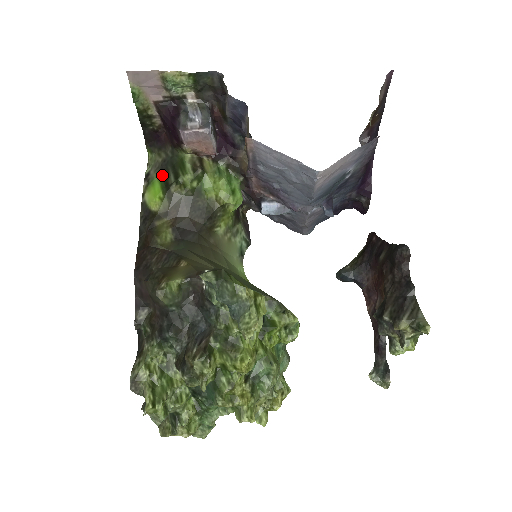
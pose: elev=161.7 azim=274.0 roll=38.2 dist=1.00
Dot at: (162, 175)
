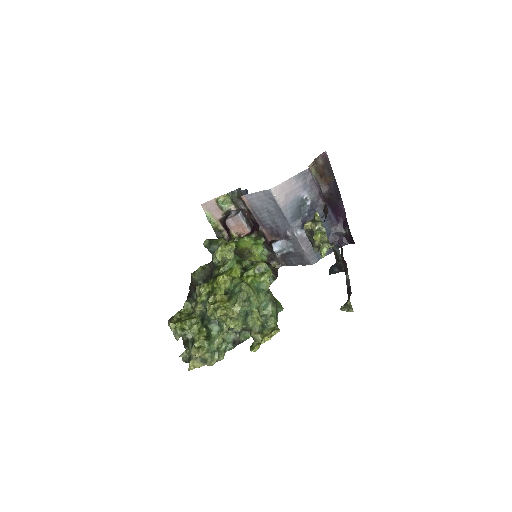
Dot at: occluded
